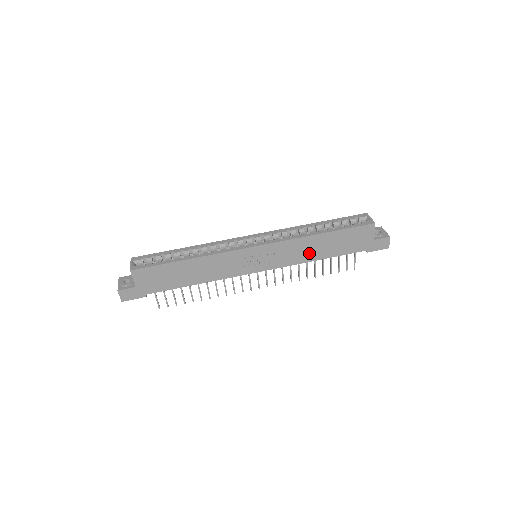
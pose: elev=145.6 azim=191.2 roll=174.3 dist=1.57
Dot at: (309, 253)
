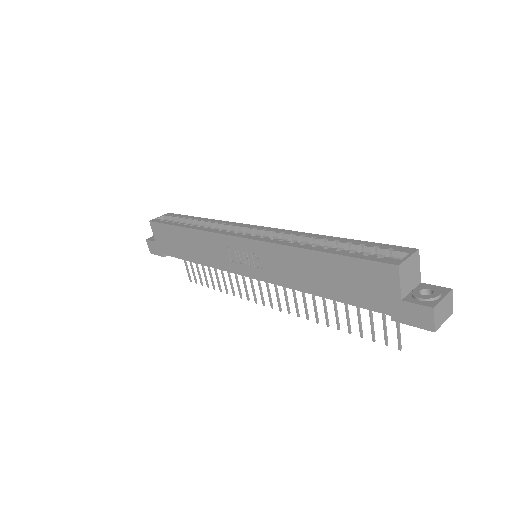
Dot at: (301, 277)
